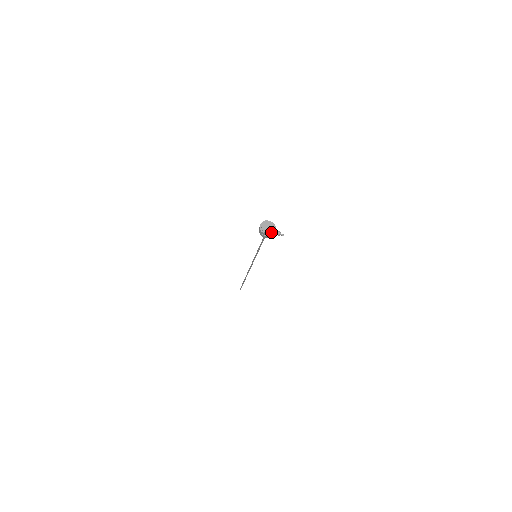
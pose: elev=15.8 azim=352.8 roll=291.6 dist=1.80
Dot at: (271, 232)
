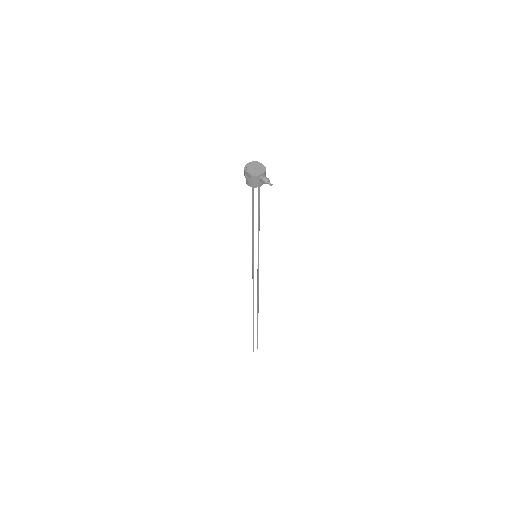
Dot at: (256, 173)
